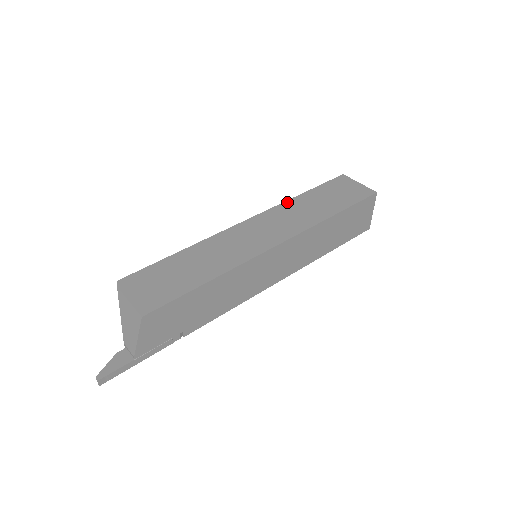
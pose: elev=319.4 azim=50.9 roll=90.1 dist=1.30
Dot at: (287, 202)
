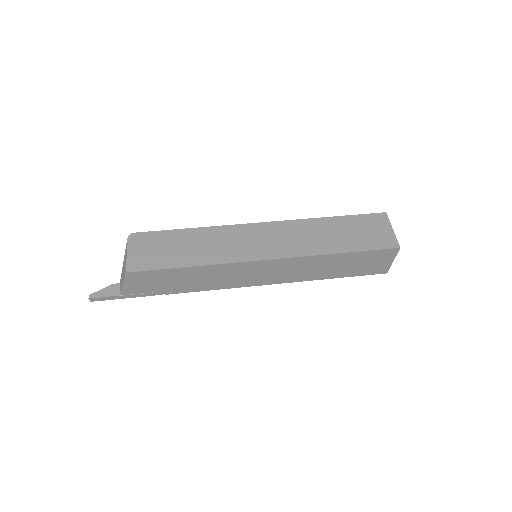
Dot at: (309, 220)
